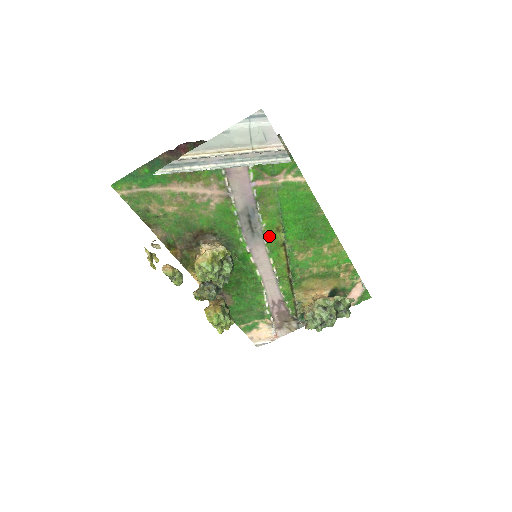
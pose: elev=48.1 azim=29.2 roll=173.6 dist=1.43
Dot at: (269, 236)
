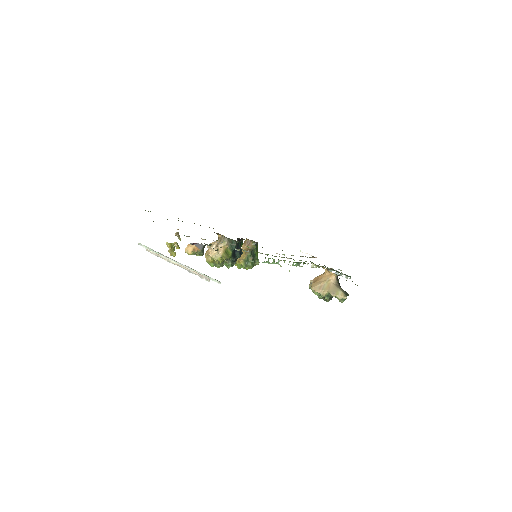
Dot at: occluded
